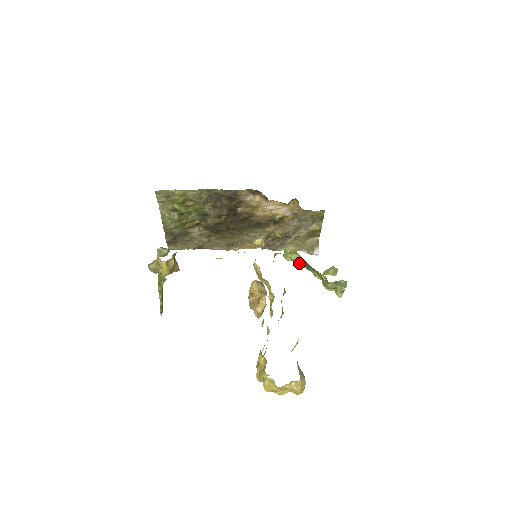
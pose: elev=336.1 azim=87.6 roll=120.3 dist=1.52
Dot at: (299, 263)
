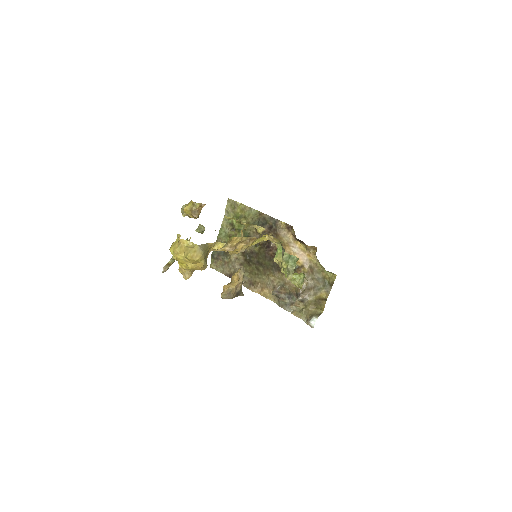
Dot at: (279, 258)
